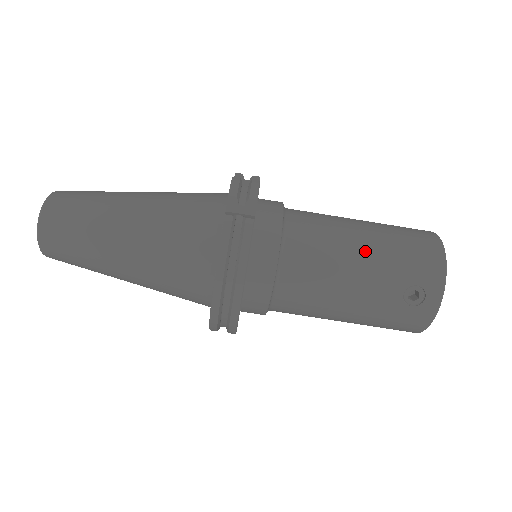
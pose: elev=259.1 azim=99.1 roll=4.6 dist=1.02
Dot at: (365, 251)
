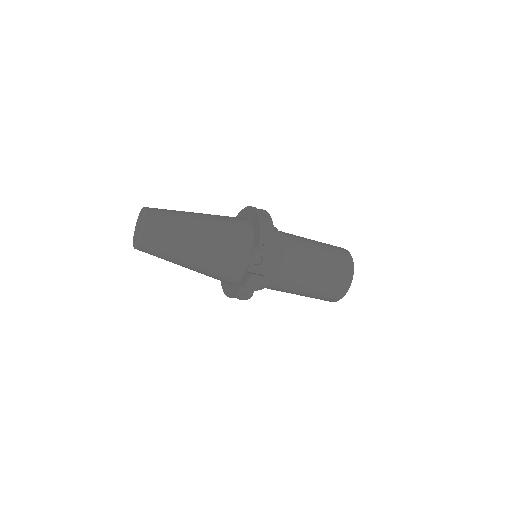
Dot at: (304, 293)
